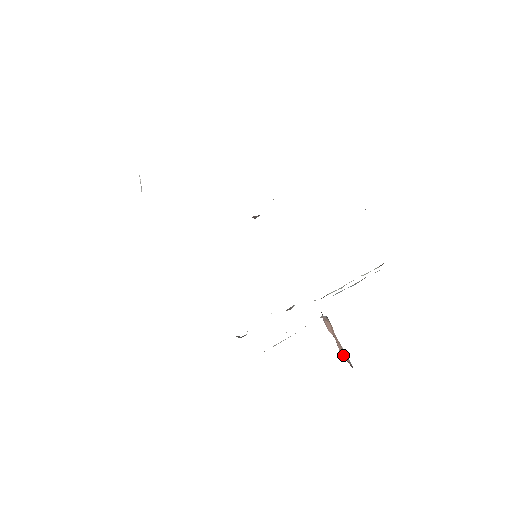
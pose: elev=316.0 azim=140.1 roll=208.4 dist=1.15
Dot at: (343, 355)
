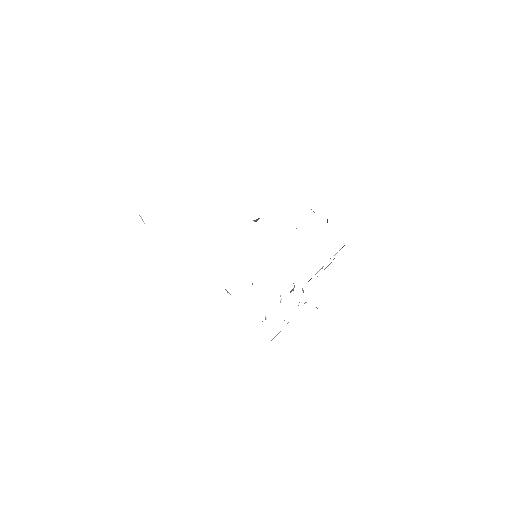
Dot at: occluded
